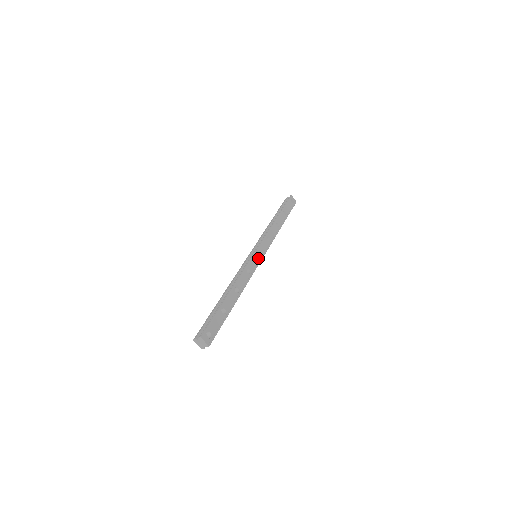
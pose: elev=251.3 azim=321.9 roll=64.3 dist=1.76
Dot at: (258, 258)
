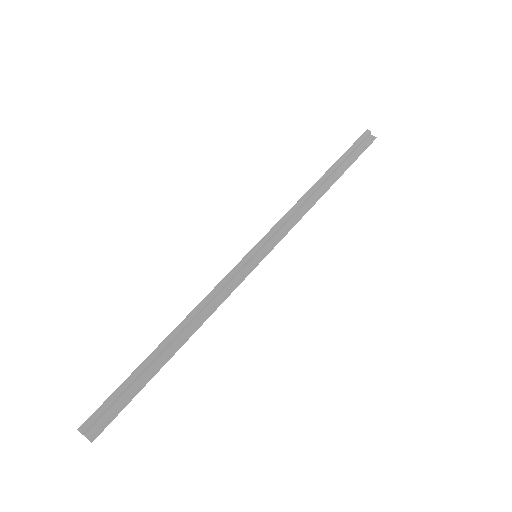
Dot at: occluded
